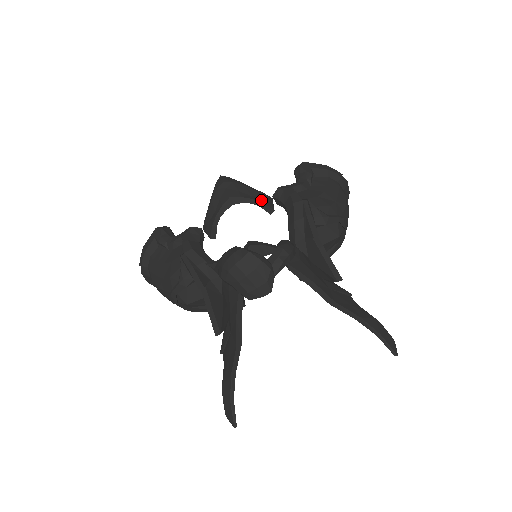
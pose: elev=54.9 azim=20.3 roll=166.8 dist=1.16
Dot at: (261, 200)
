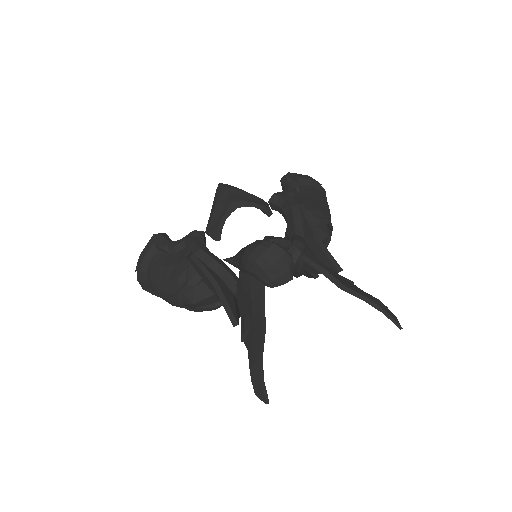
Dot at: (261, 204)
